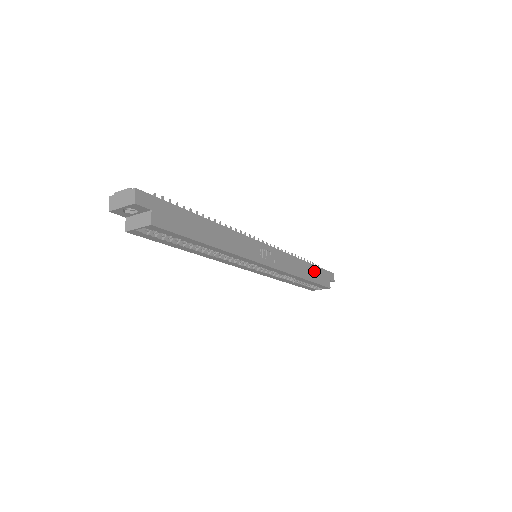
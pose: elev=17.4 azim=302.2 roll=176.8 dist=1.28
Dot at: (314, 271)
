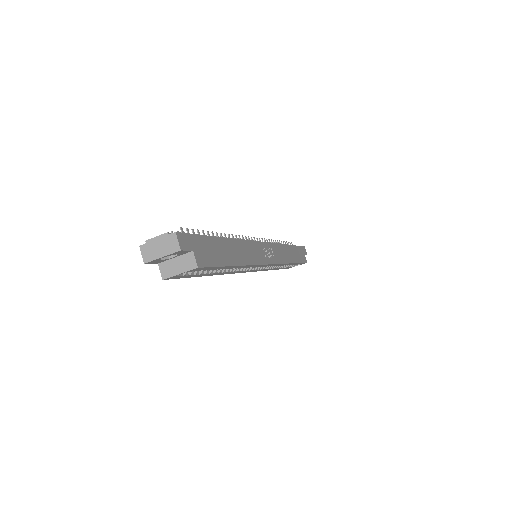
Dot at: (295, 251)
